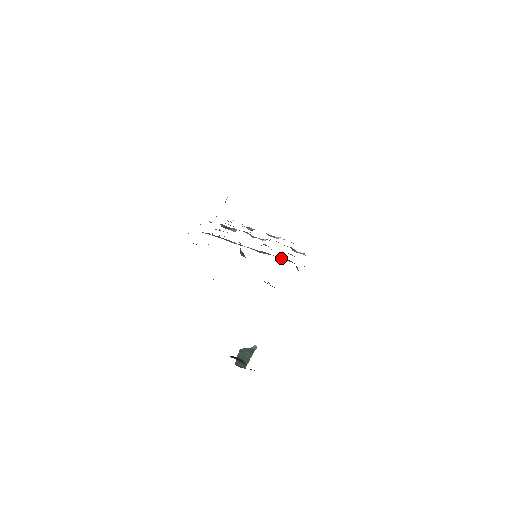
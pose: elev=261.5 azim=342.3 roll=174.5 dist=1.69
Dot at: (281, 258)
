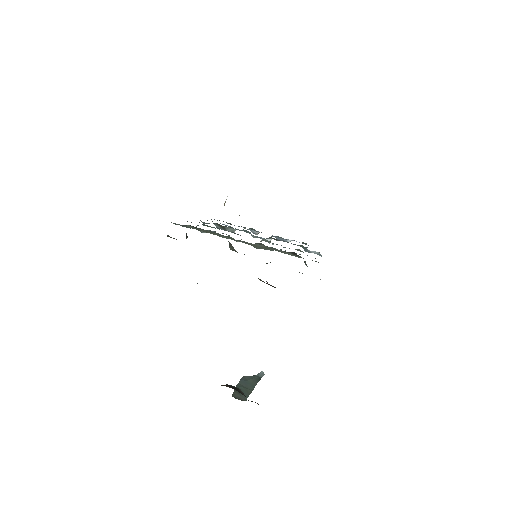
Dot at: (284, 252)
